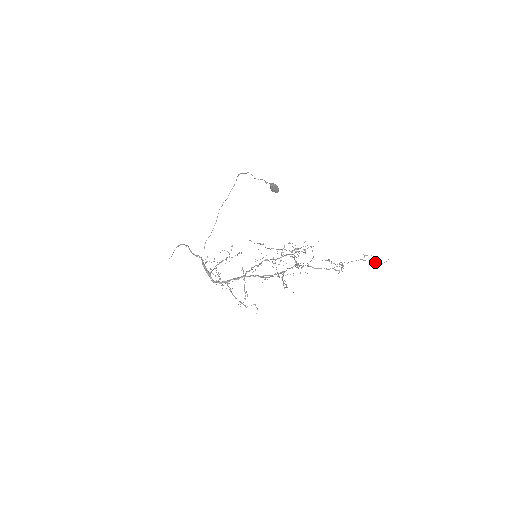
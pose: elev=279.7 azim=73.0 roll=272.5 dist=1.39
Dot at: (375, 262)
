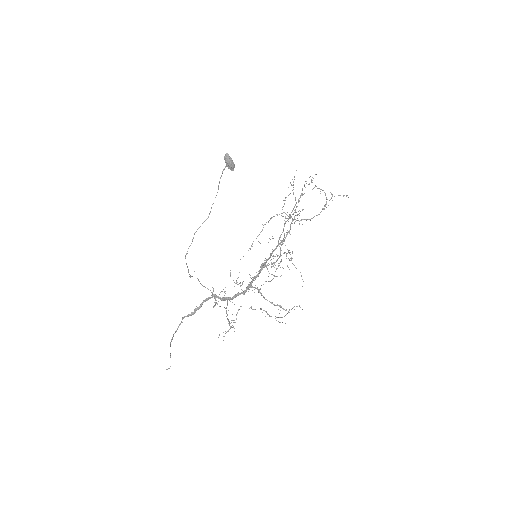
Dot at: occluded
